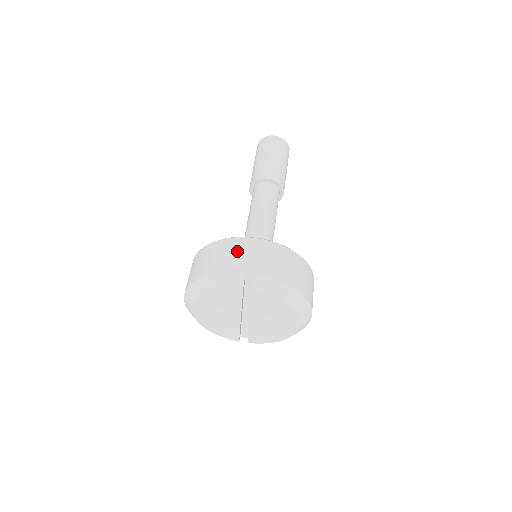
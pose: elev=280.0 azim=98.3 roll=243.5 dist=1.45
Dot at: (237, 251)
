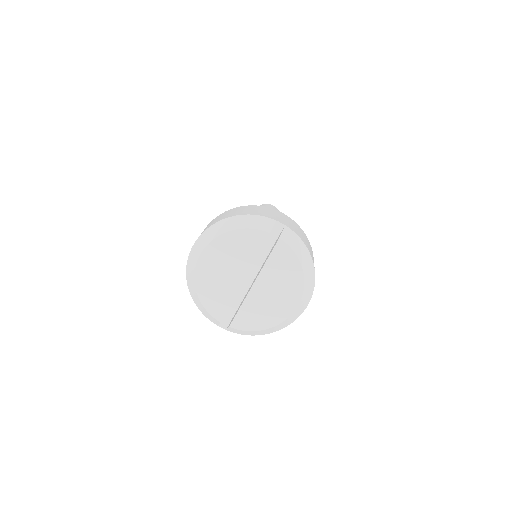
Dot at: (267, 211)
